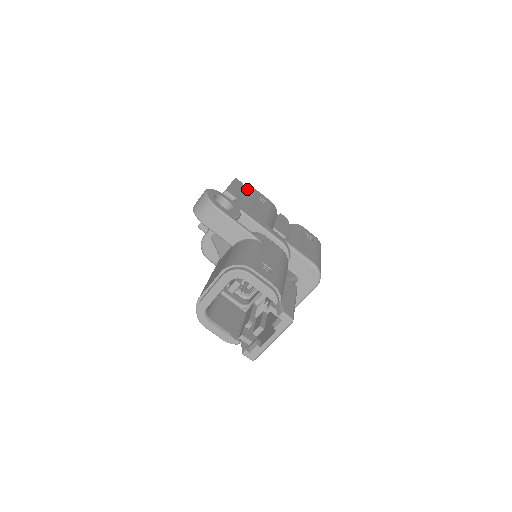
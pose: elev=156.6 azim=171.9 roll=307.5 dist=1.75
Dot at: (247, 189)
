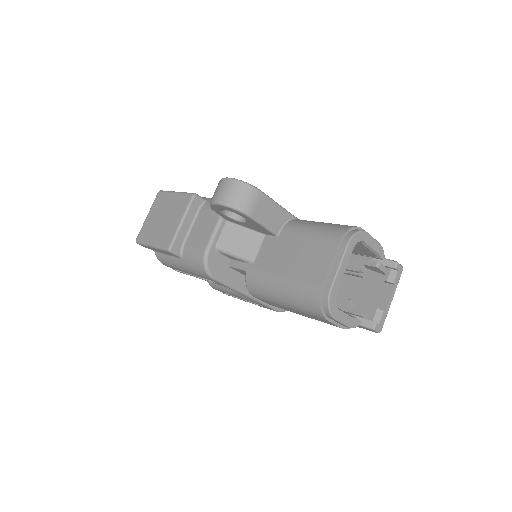
Dot at: occluded
